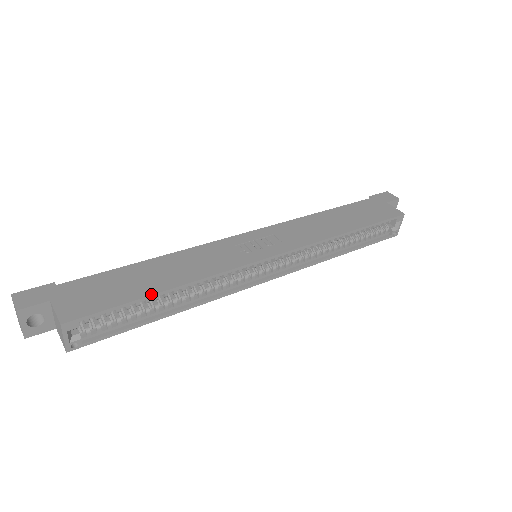
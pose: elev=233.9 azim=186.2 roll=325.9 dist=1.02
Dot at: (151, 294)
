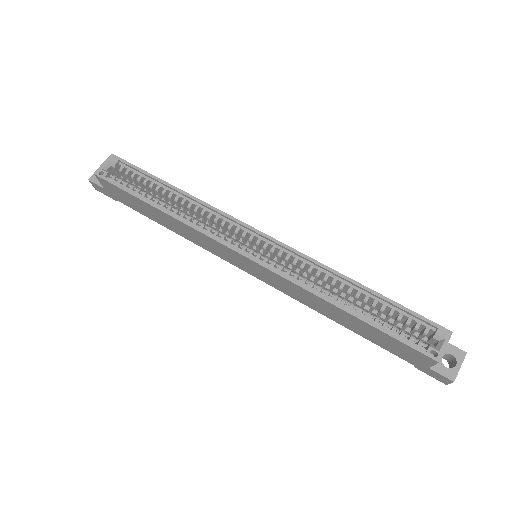
Dot at: (164, 181)
